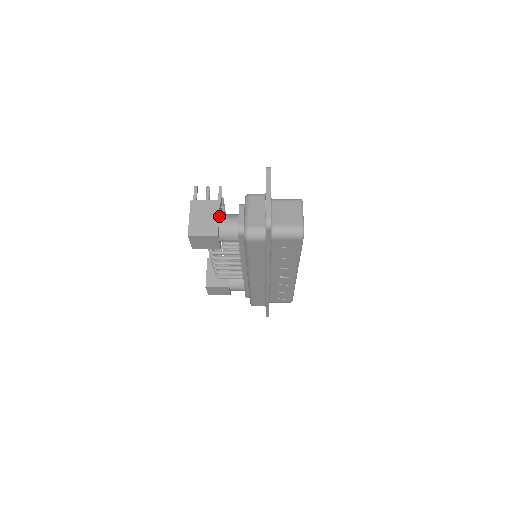
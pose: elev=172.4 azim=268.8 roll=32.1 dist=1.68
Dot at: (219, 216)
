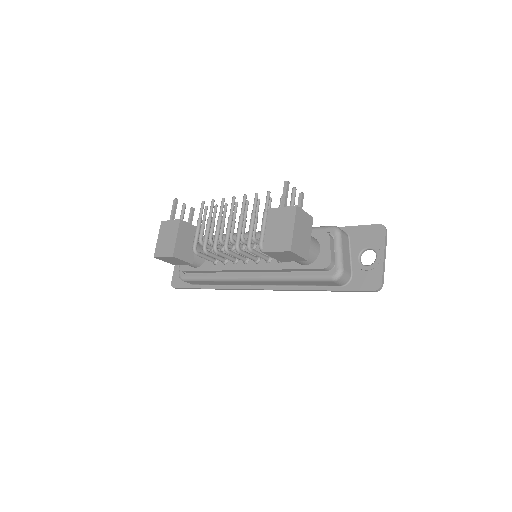
Dot at: (309, 236)
